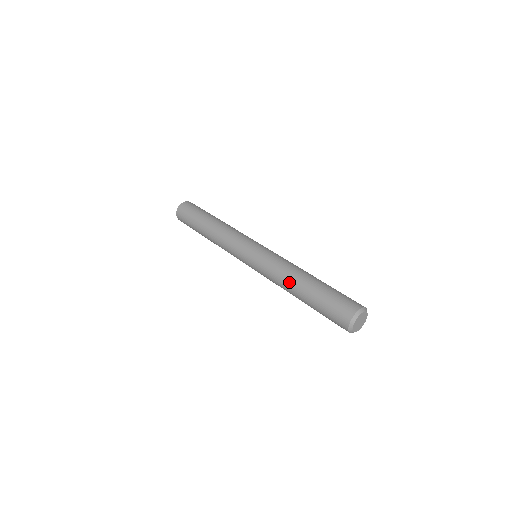
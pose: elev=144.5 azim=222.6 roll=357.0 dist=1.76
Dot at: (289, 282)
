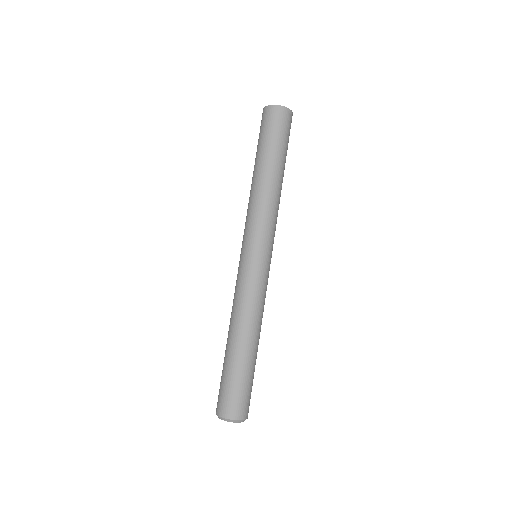
Dot at: (237, 326)
